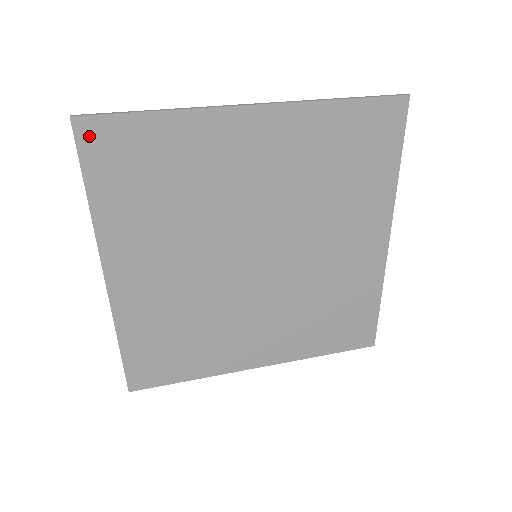
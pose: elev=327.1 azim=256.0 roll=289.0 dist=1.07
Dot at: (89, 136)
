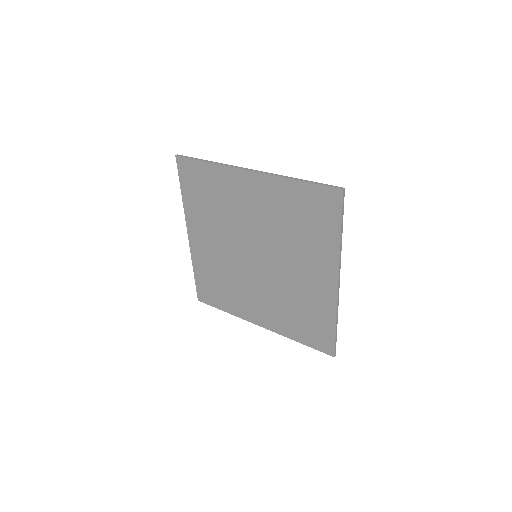
Dot at: (182, 166)
